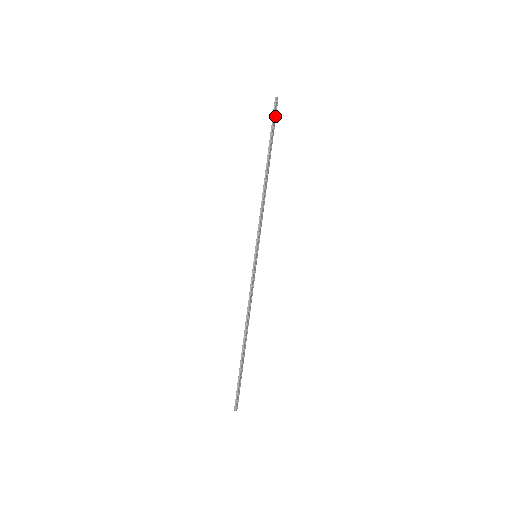
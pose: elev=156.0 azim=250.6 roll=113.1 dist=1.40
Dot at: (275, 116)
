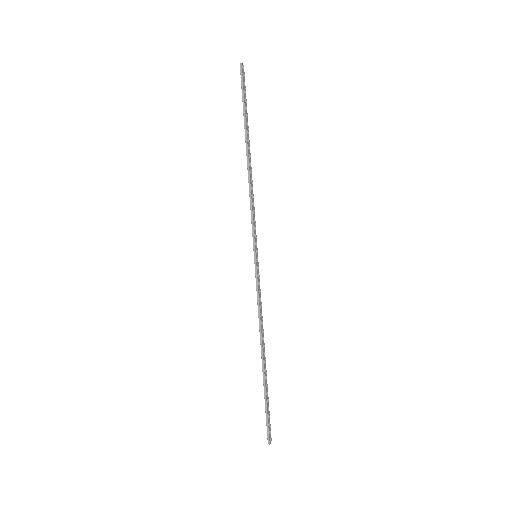
Dot at: (244, 86)
